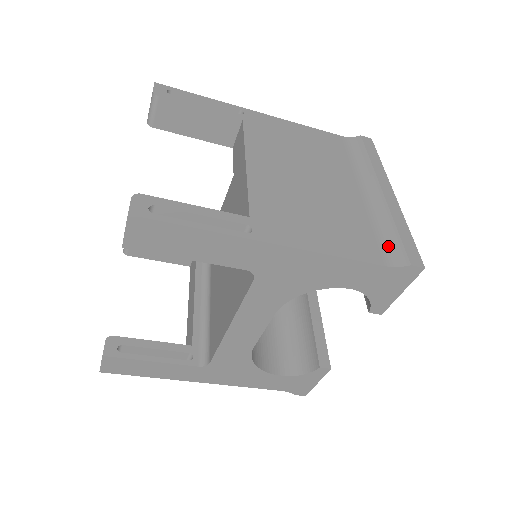
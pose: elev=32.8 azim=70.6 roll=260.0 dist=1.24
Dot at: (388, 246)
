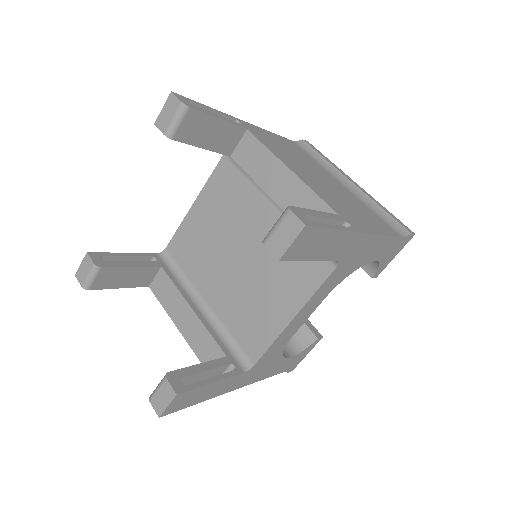
Dot at: (389, 223)
